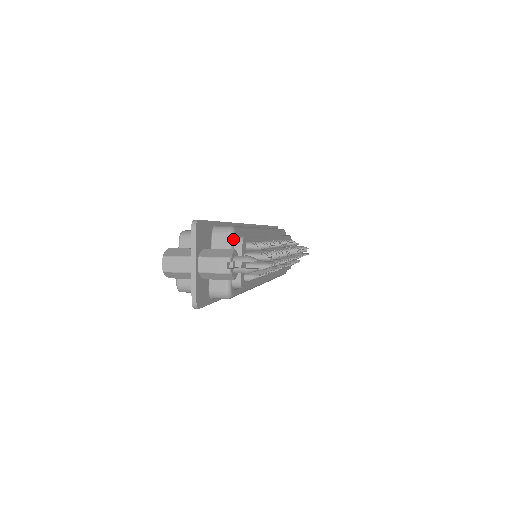
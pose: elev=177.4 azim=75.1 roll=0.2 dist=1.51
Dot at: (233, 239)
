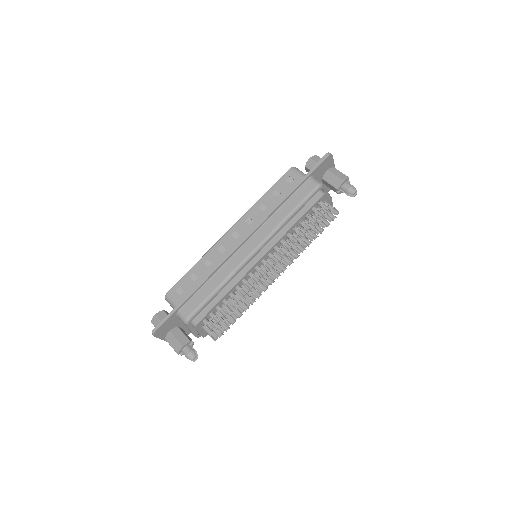
Dot at: (189, 325)
